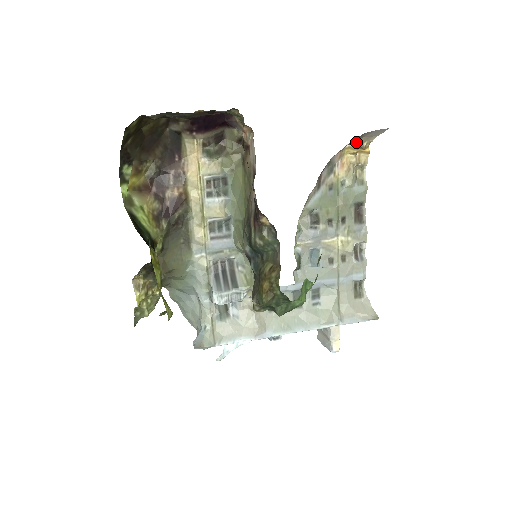
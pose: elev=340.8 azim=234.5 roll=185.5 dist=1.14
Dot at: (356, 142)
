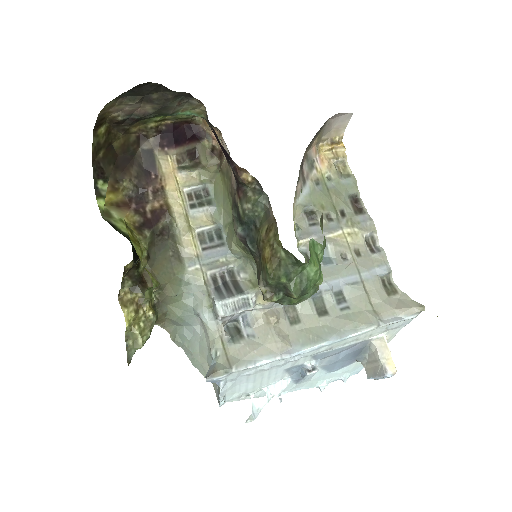
Dot at: (327, 137)
